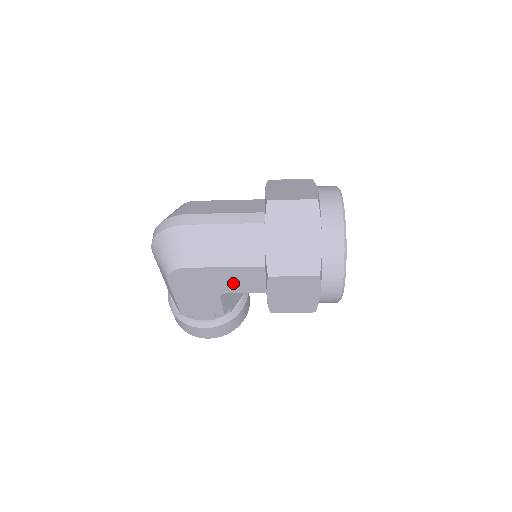
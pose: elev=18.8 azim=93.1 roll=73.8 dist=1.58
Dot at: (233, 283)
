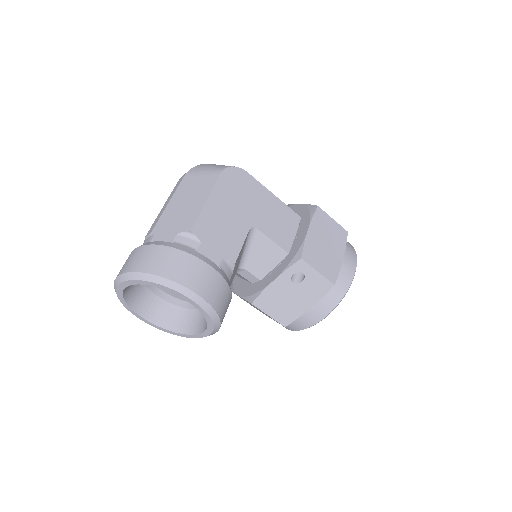
Dot at: (270, 219)
